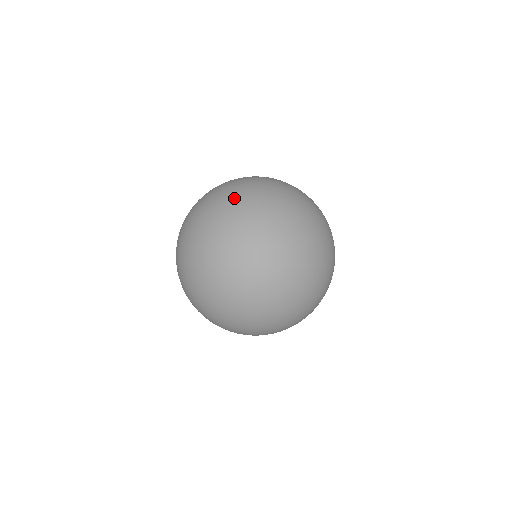
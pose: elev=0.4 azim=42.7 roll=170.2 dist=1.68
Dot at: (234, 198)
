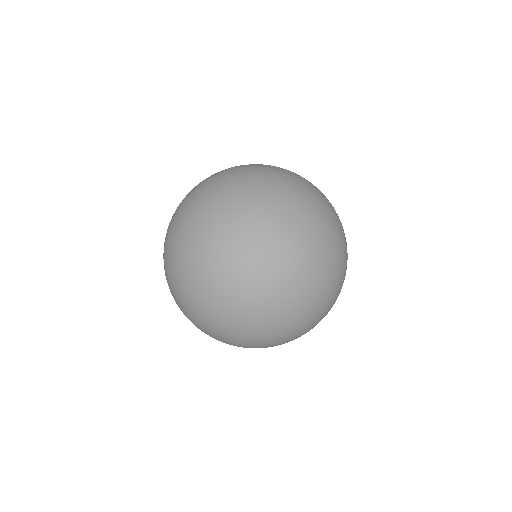
Dot at: (270, 301)
